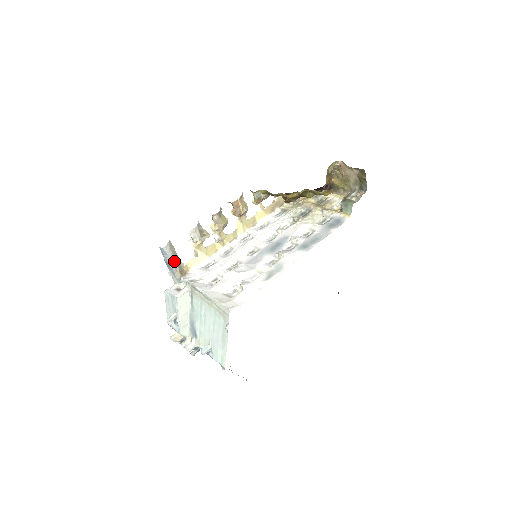
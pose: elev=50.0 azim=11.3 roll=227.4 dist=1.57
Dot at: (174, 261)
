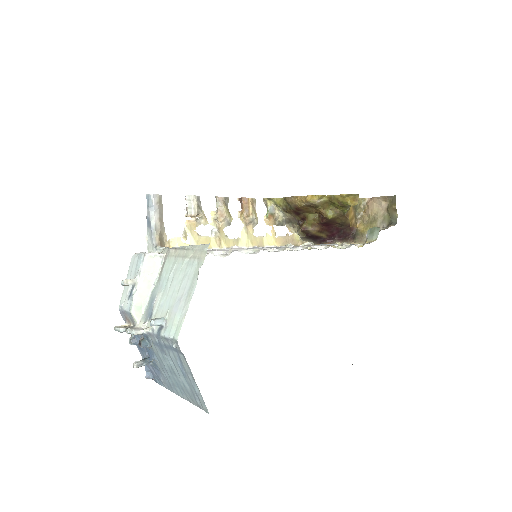
Dot at: (157, 220)
